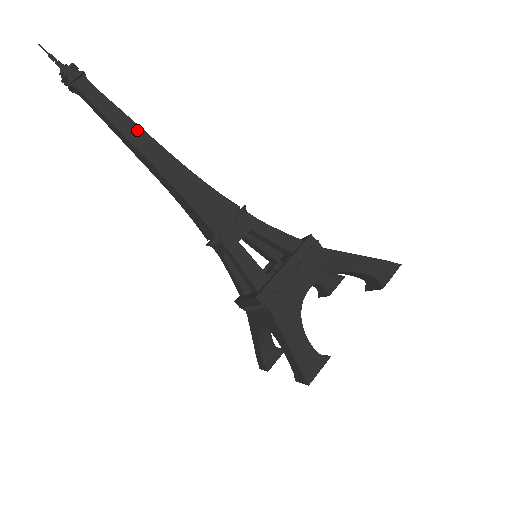
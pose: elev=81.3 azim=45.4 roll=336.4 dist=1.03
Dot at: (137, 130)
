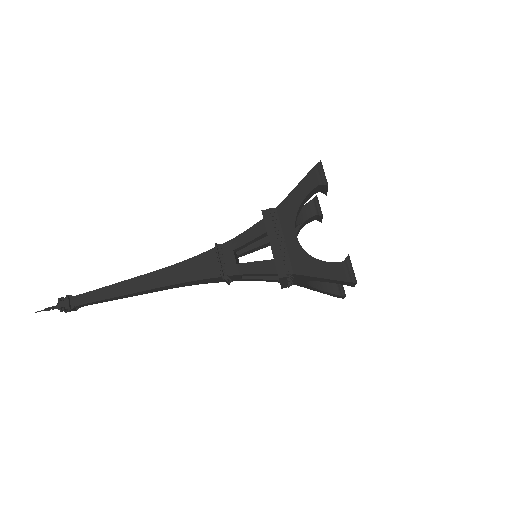
Dot at: (123, 285)
